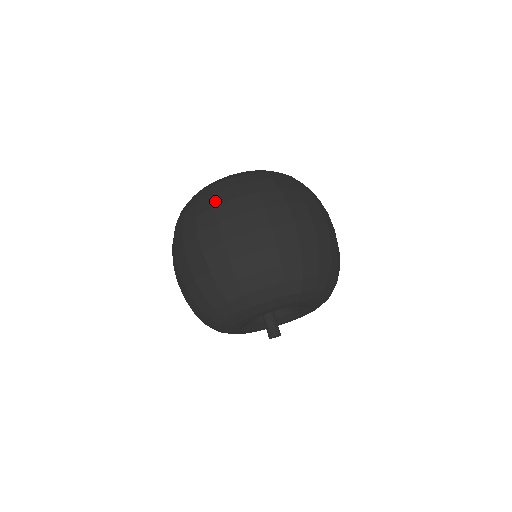
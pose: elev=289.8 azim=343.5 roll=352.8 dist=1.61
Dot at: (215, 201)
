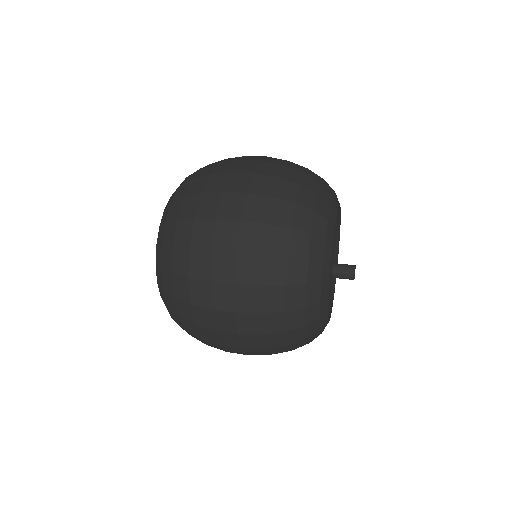
Dot at: (182, 273)
